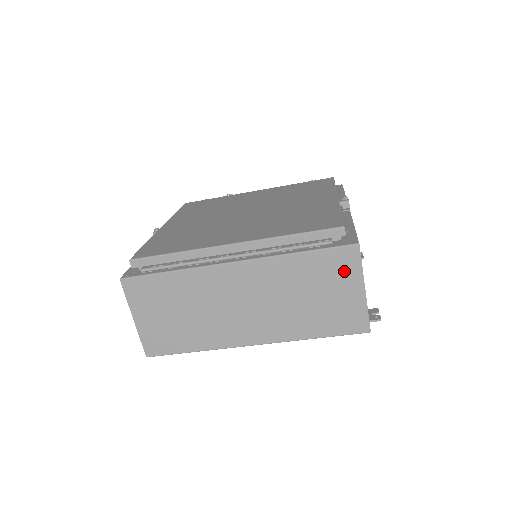
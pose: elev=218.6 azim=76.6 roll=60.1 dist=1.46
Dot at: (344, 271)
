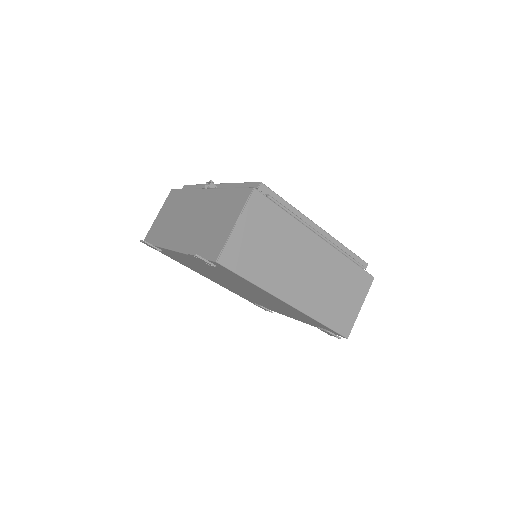
Dot at: (361, 289)
